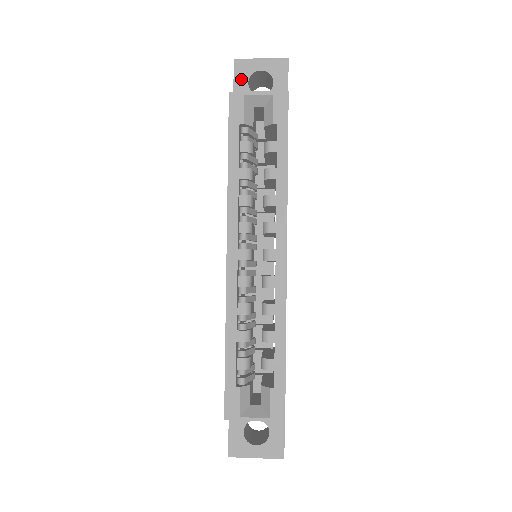
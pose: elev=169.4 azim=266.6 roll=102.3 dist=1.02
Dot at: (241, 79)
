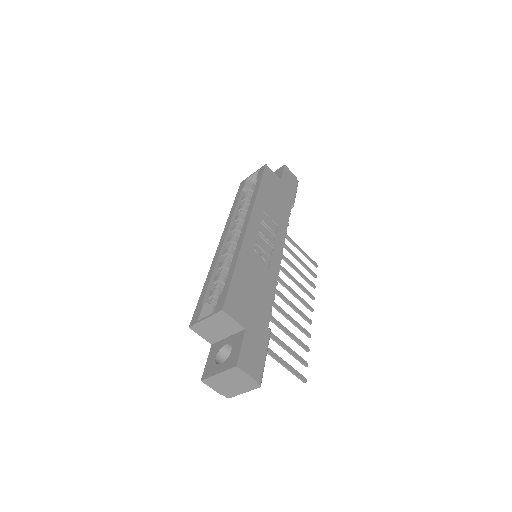
Dot at: occluded
